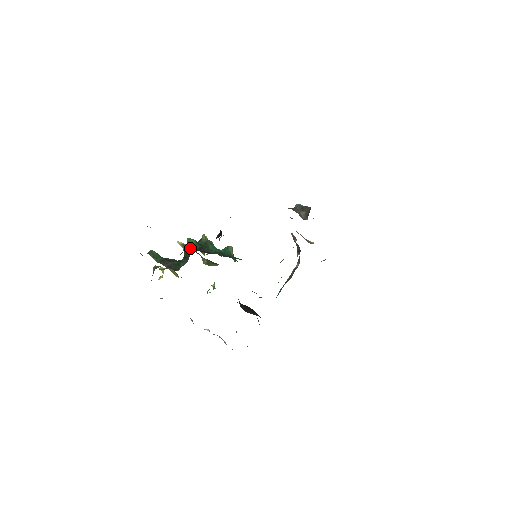
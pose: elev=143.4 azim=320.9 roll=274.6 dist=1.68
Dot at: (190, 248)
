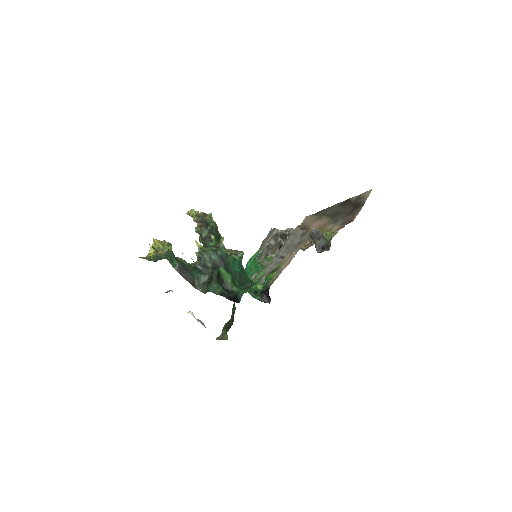
Dot at: (225, 285)
